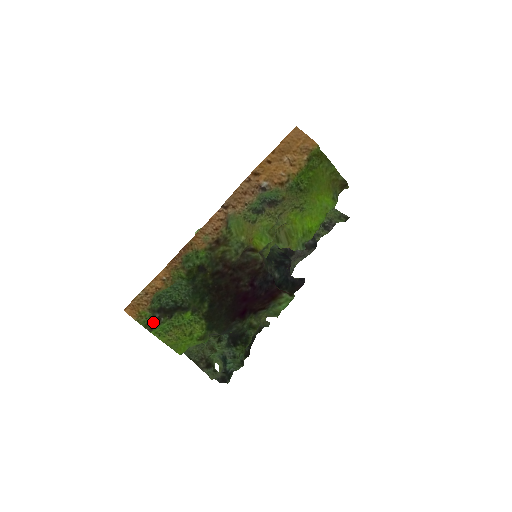
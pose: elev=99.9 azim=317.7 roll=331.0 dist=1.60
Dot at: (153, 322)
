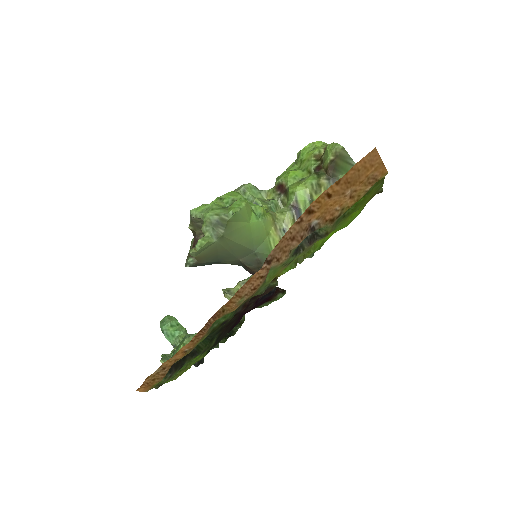
Dot at: (163, 381)
